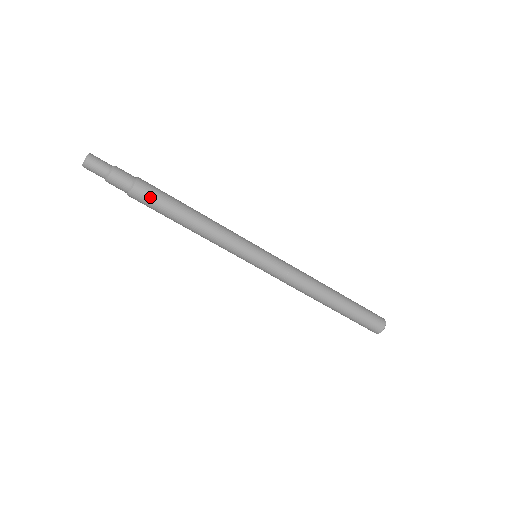
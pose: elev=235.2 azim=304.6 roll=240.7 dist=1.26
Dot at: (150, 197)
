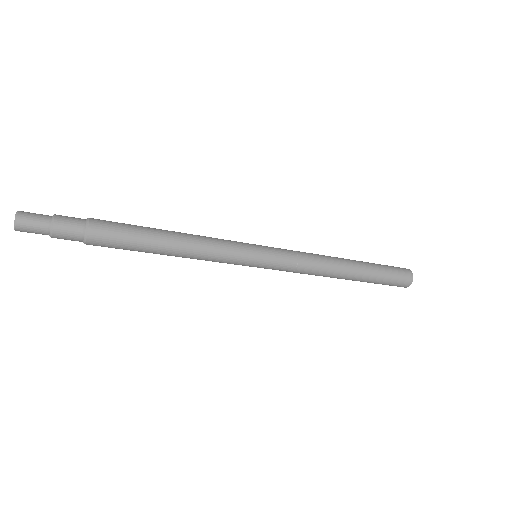
Dot at: (113, 232)
